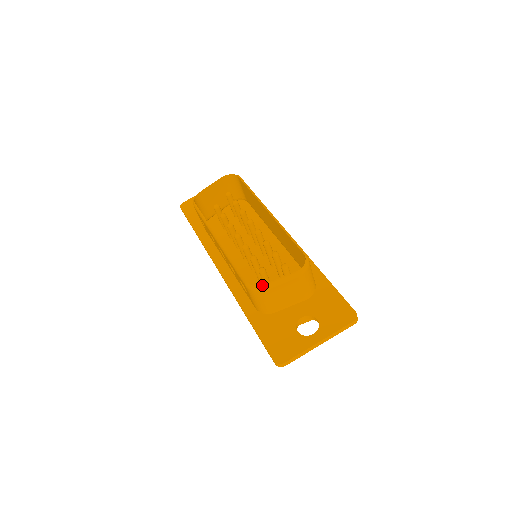
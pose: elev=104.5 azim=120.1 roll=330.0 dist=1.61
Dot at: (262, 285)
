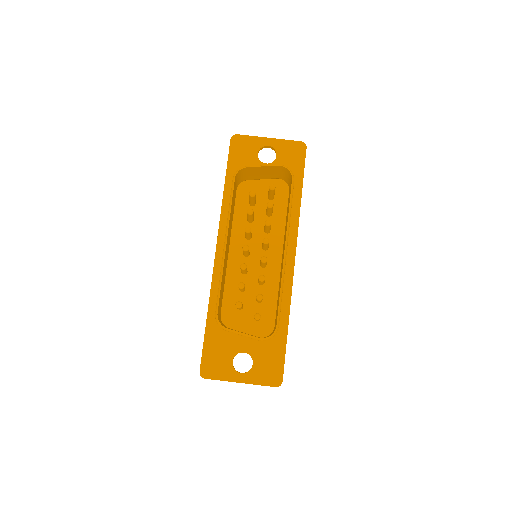
Dot at: (226, 328)
